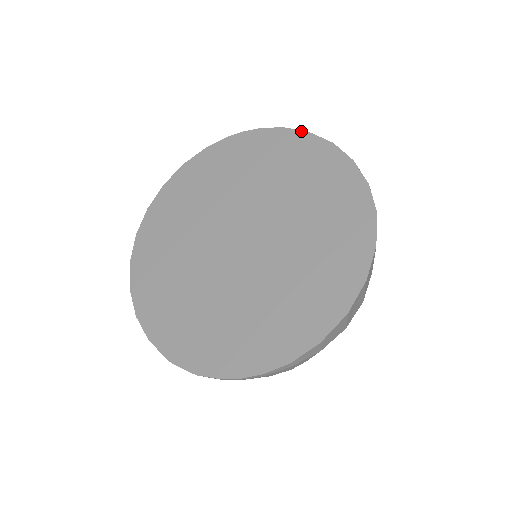
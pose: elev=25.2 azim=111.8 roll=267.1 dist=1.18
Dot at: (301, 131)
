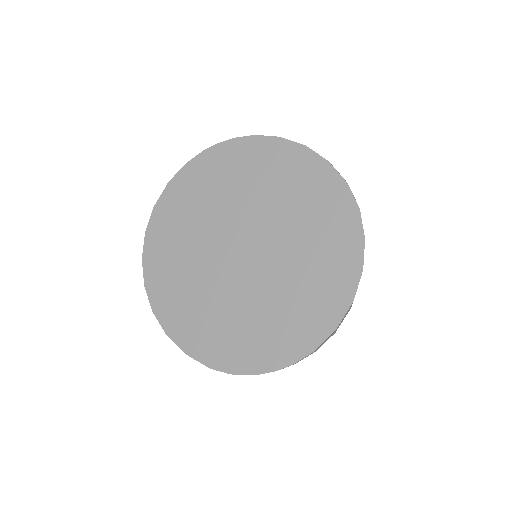
Dot at: (273, 137)
